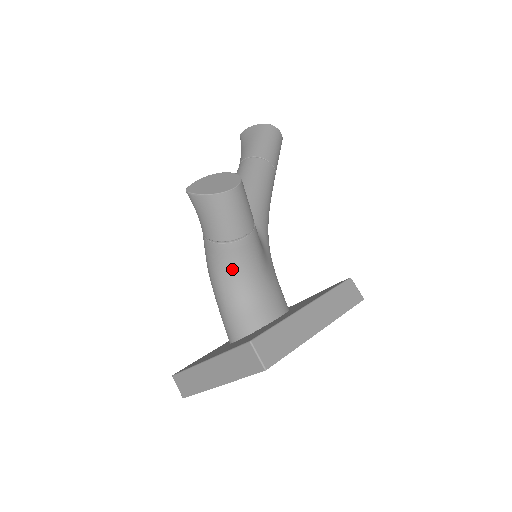
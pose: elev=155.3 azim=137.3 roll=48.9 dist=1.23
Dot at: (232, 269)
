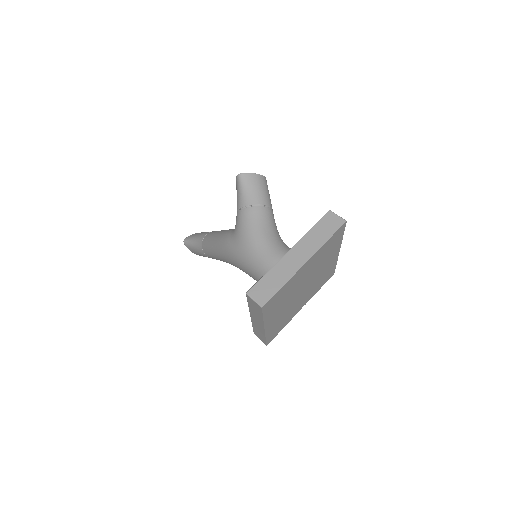
Dot at: (270, 225)
